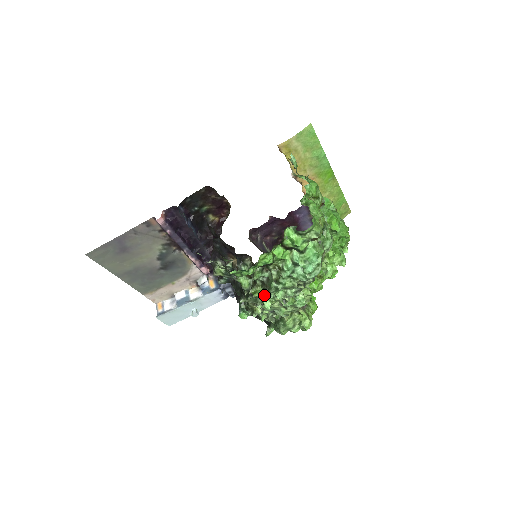
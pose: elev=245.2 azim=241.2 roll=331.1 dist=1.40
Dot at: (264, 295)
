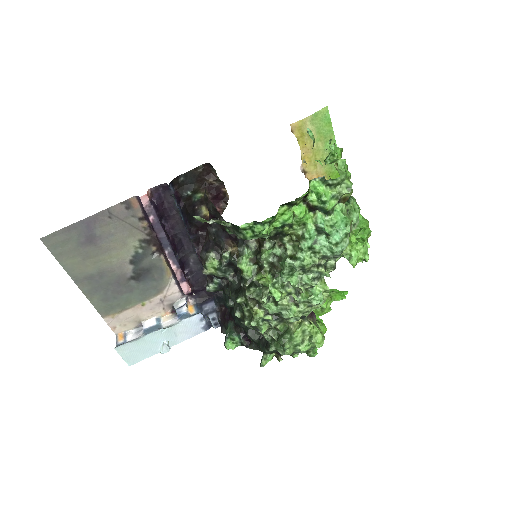
Dot at: (273, 282)
